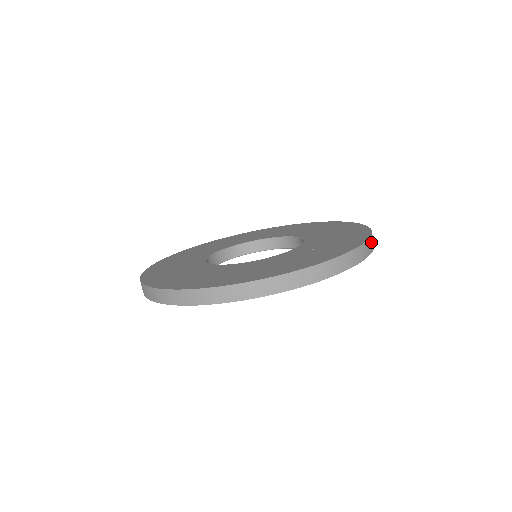
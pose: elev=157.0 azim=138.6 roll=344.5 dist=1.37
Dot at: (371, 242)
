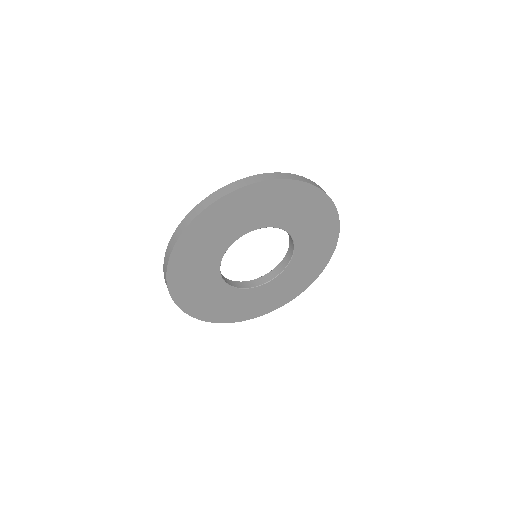
Dot at: (303, 179)
